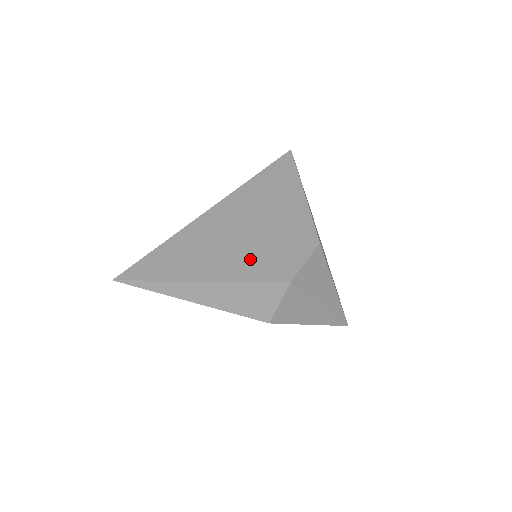
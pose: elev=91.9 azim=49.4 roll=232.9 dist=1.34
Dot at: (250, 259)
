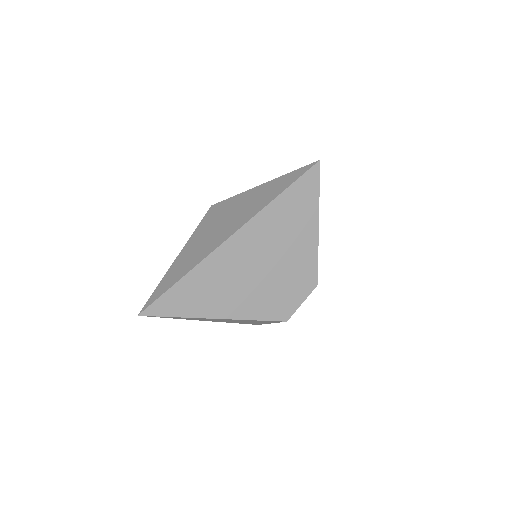
Dot at: (258, 299)
